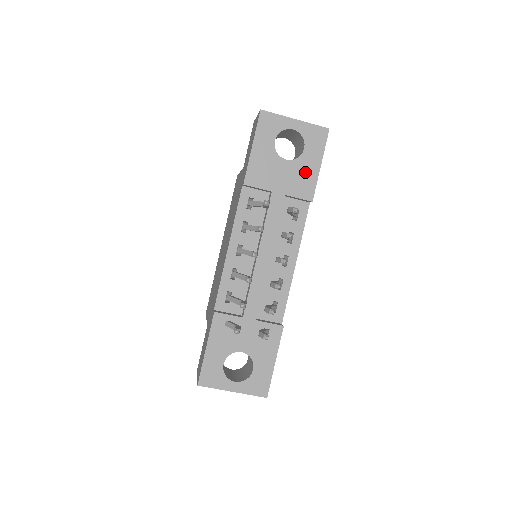
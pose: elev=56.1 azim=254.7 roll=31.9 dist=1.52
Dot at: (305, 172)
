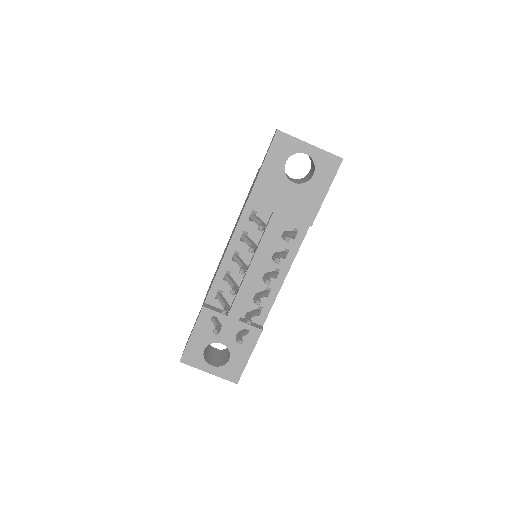
Dot at: (310, 197)
